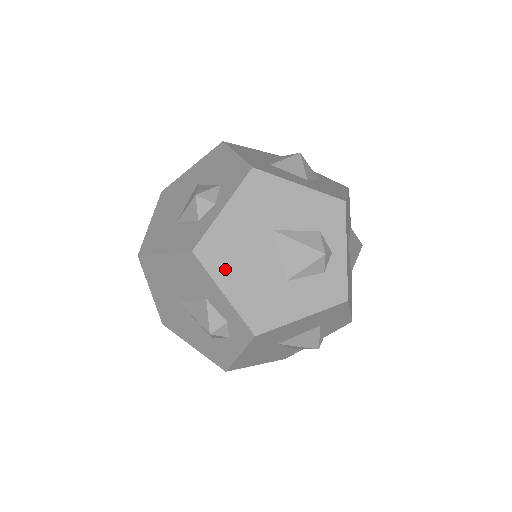
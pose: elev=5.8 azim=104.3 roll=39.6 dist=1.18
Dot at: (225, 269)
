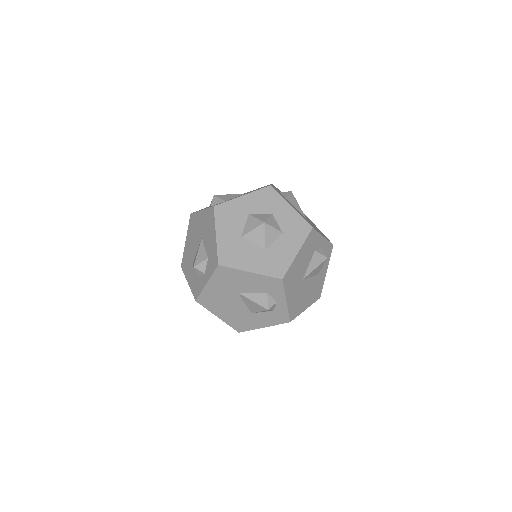
Dot at: (215, 308)
